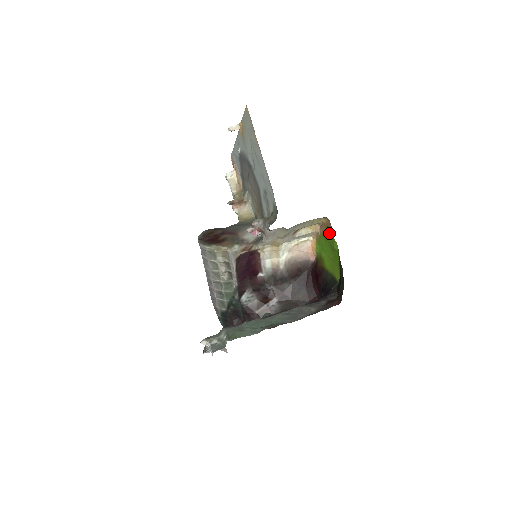
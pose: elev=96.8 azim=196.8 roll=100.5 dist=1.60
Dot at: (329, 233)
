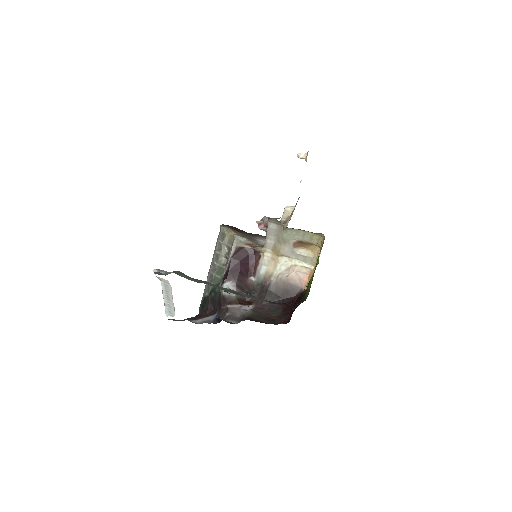
Dot at: occluded
